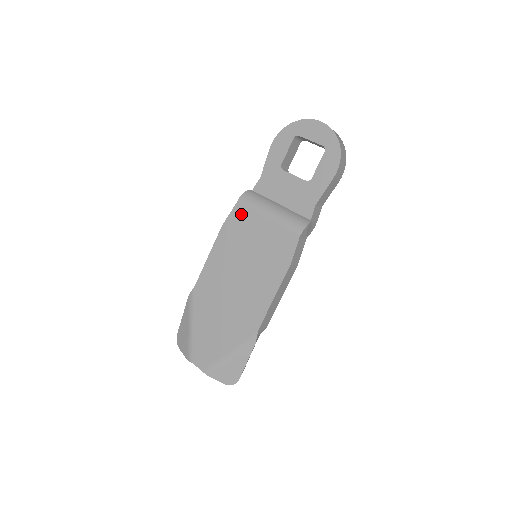
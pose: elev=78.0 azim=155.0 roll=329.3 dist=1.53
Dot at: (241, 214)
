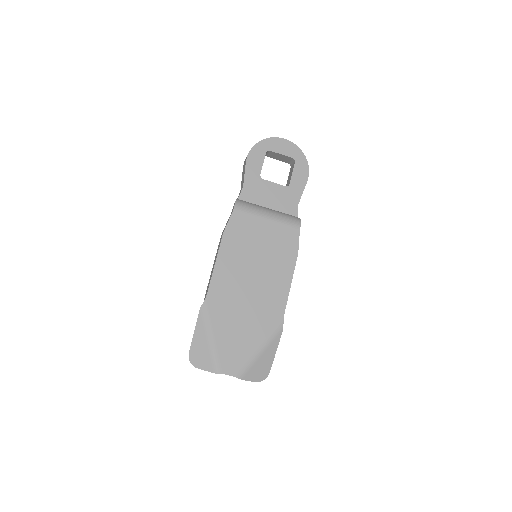
Dot at: (241, 219)
